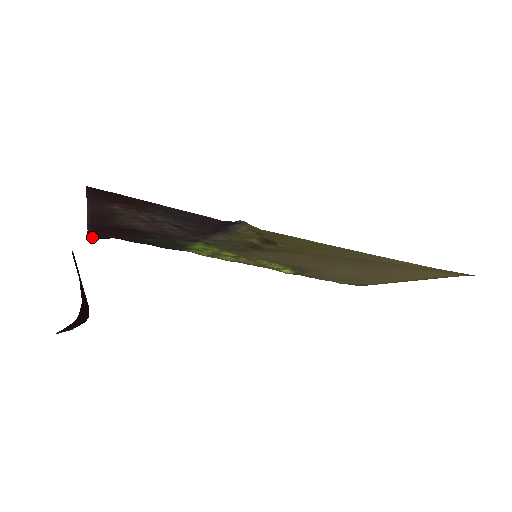
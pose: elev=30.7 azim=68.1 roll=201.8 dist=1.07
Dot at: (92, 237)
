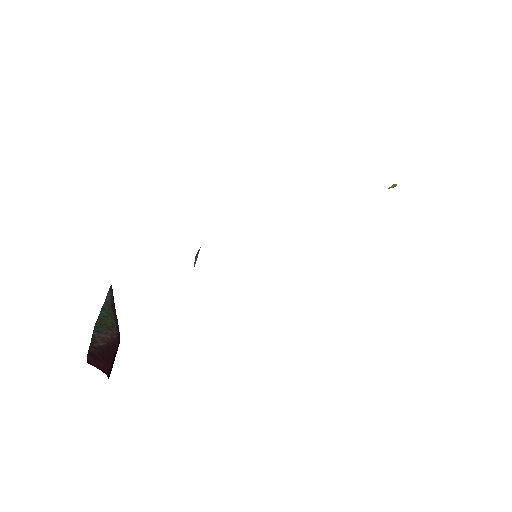
Dot at: occluded
